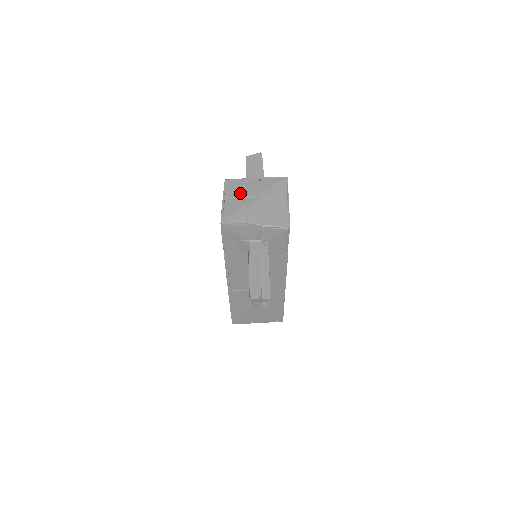
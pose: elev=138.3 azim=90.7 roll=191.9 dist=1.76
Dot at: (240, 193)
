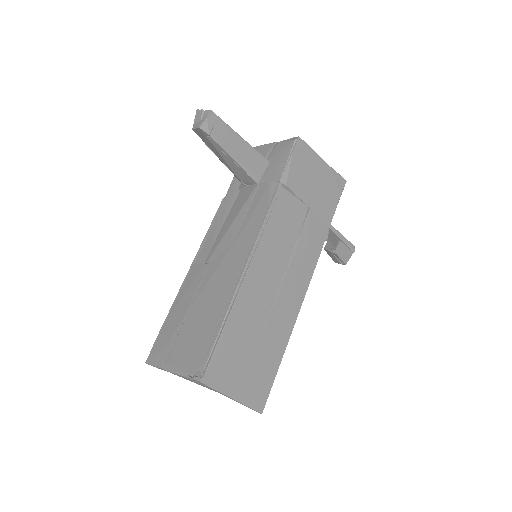
Dot at: occluded
